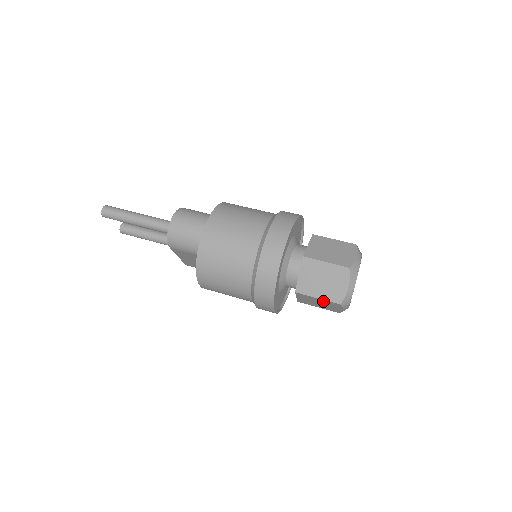
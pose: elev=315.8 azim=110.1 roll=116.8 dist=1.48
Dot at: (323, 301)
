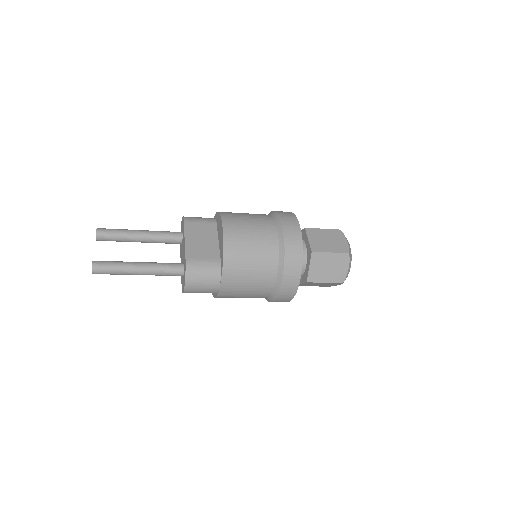
Dot at: (328, 233)
